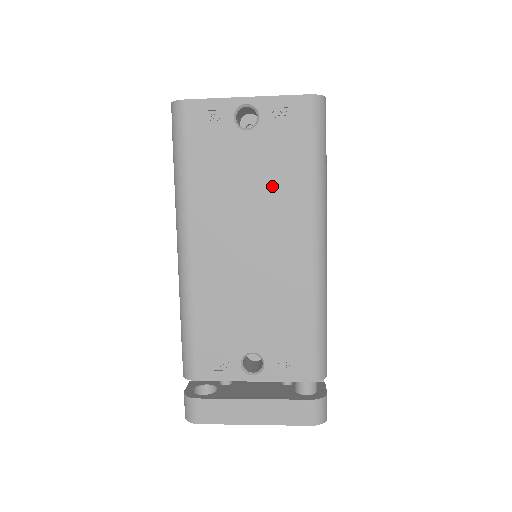
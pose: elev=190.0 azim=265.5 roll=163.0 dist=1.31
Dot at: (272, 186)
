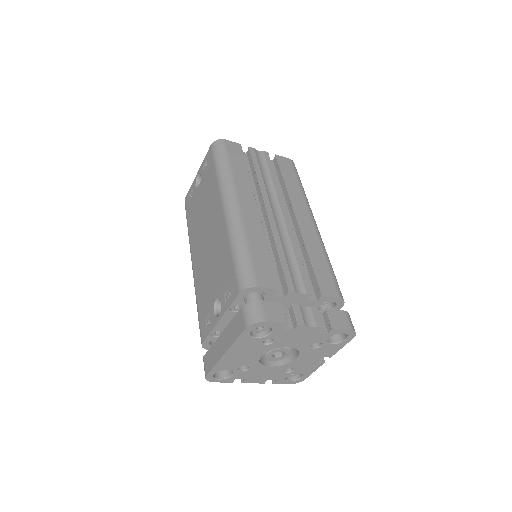
Dot at: (208, 199)
